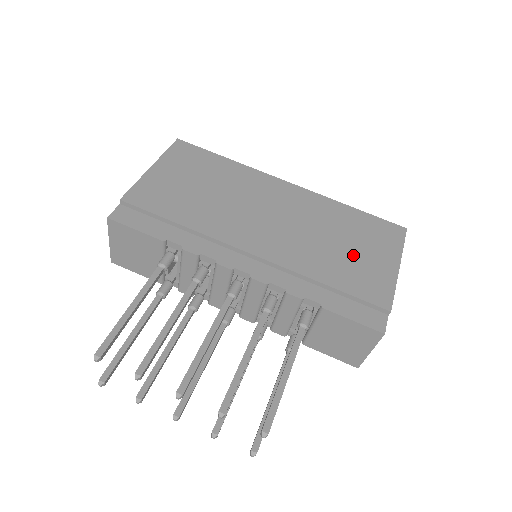
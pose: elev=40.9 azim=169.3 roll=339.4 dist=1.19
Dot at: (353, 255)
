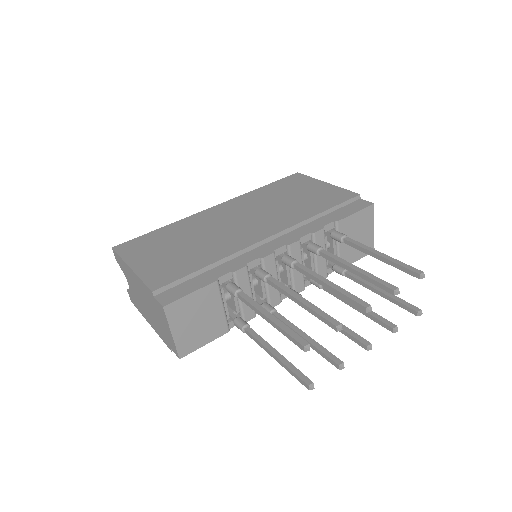
Dot at: (304, 197)
